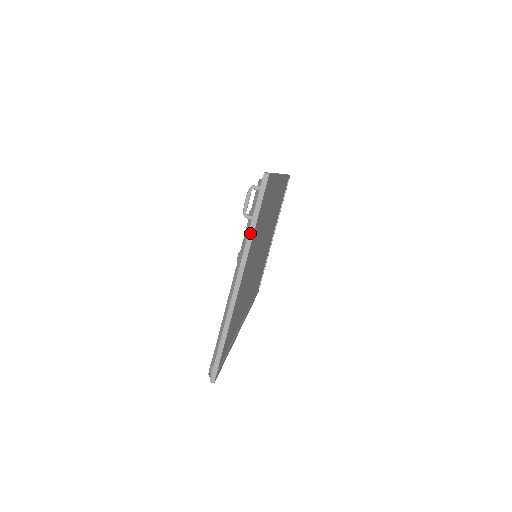
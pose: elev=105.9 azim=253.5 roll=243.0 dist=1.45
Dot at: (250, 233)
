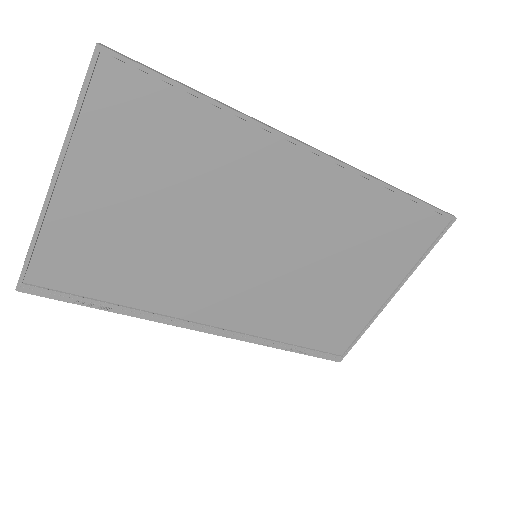
Dot at: (71, 122)
